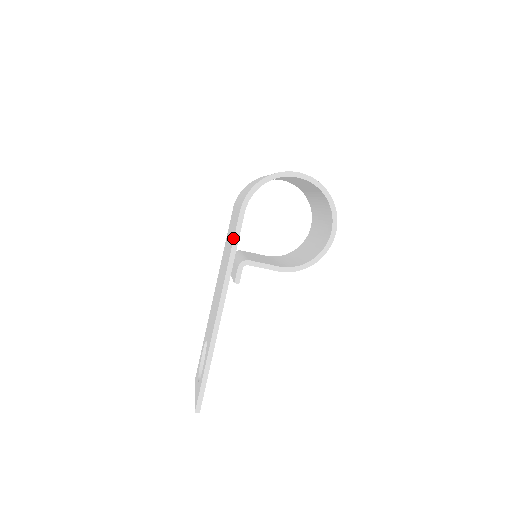
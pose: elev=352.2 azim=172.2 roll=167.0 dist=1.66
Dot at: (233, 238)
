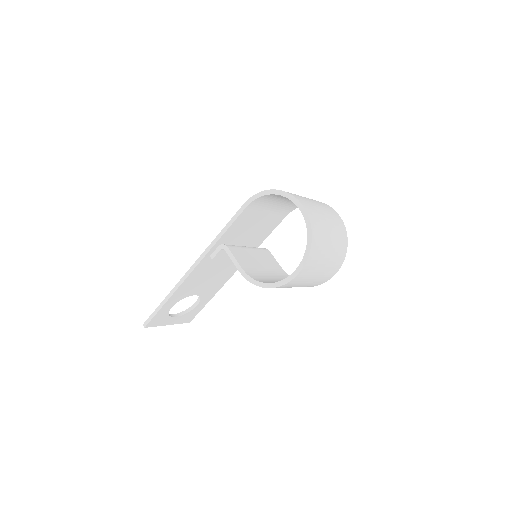
Dot at: (229, 222)
